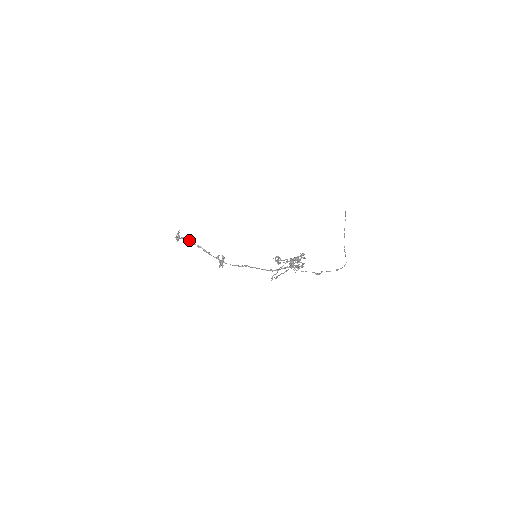
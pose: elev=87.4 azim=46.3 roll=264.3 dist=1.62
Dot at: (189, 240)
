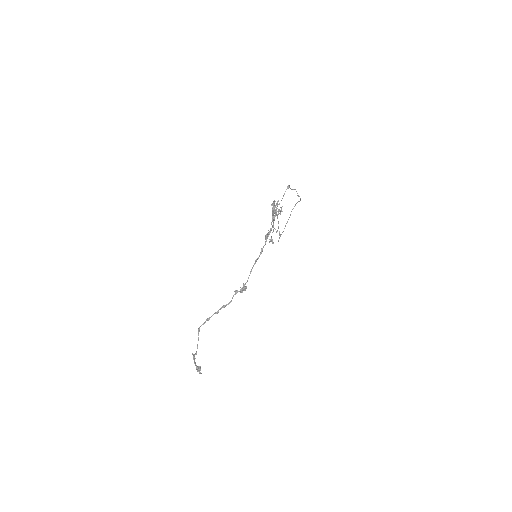
Dot at: (205, 322)
